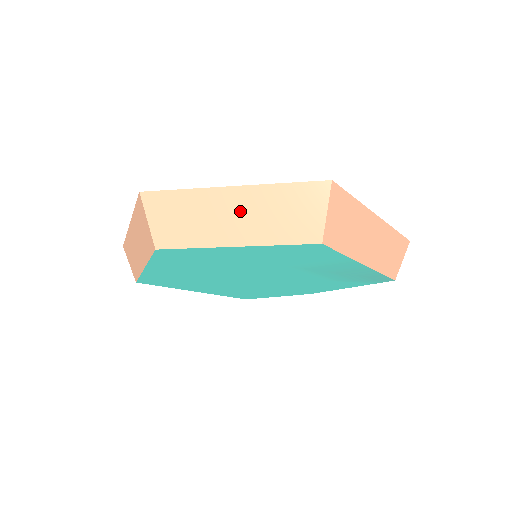
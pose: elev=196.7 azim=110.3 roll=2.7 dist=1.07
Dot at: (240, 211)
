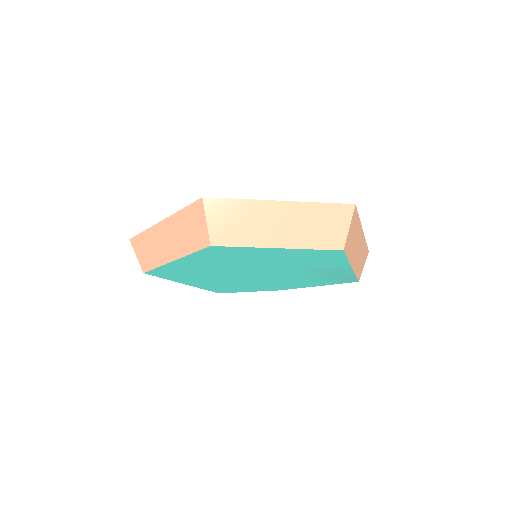
Dot at: (285, 221)
